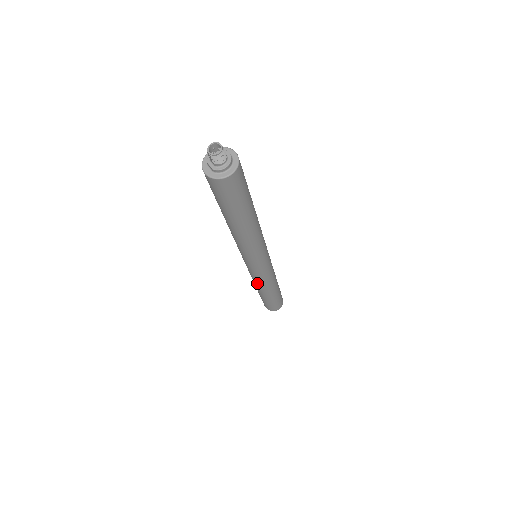
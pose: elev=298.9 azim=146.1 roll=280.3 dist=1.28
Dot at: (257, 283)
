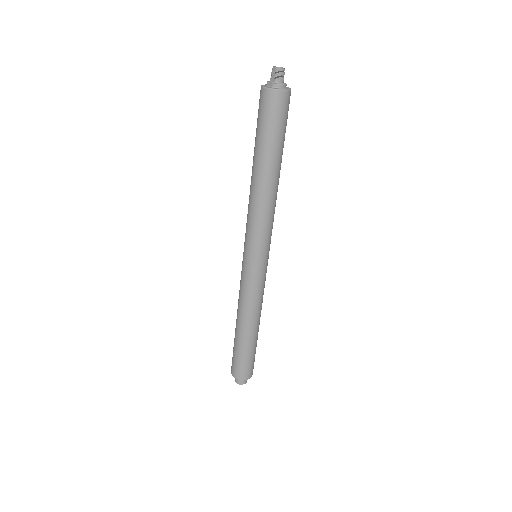
Dot at: (246, 302)
